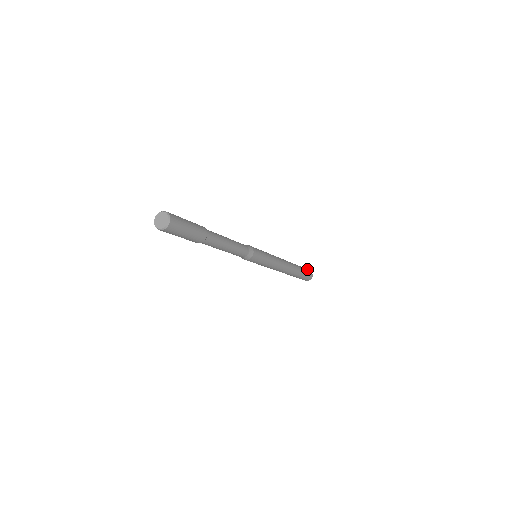
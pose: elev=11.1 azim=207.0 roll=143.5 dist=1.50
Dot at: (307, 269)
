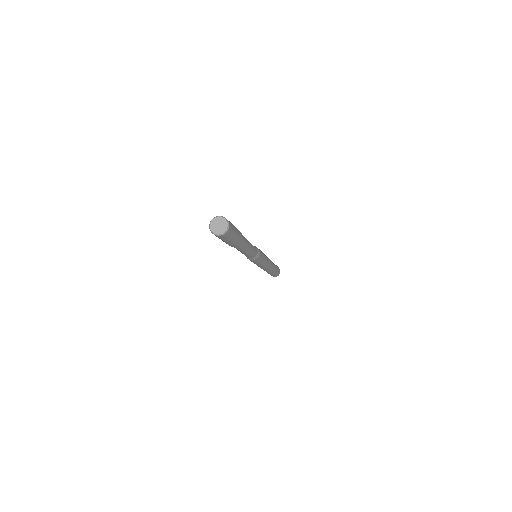
Dot at: (279, 269)
